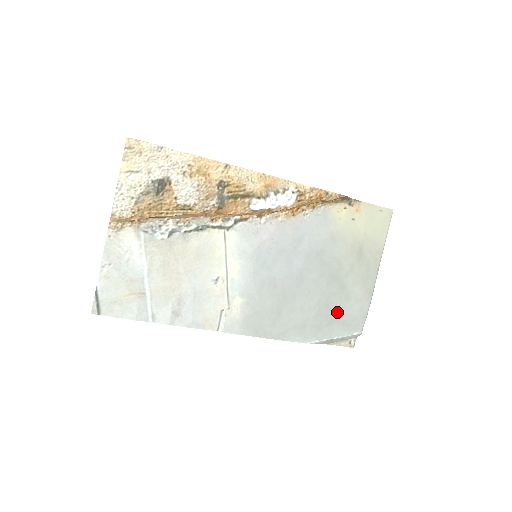
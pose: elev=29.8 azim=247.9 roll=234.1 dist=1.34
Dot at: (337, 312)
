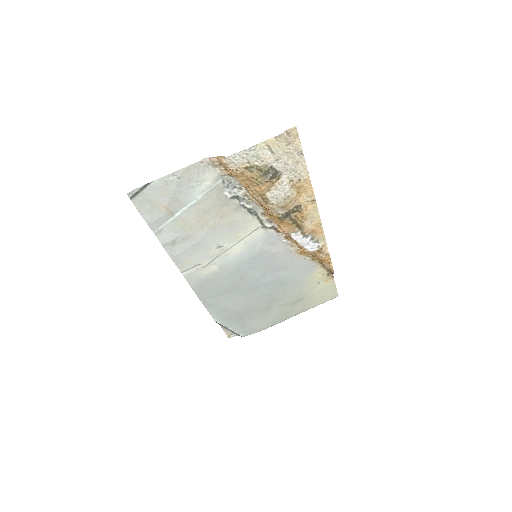
Dot at: (249, 318)
